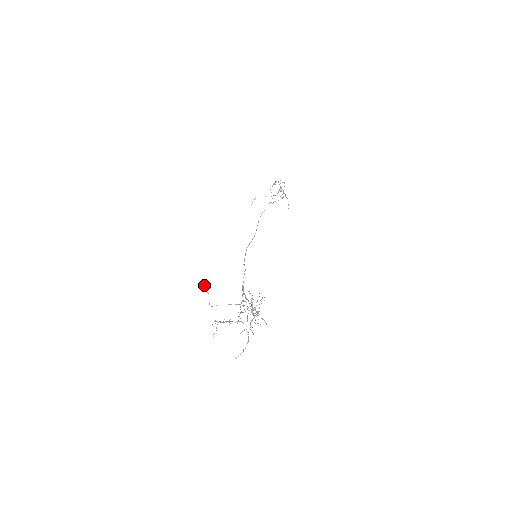
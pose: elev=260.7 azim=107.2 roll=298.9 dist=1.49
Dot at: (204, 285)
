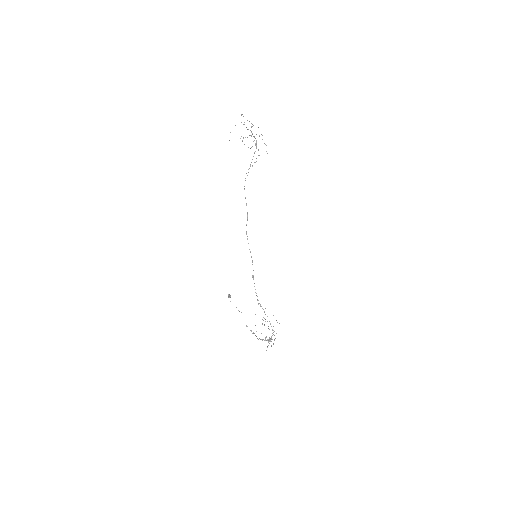
Dot at: occluded
